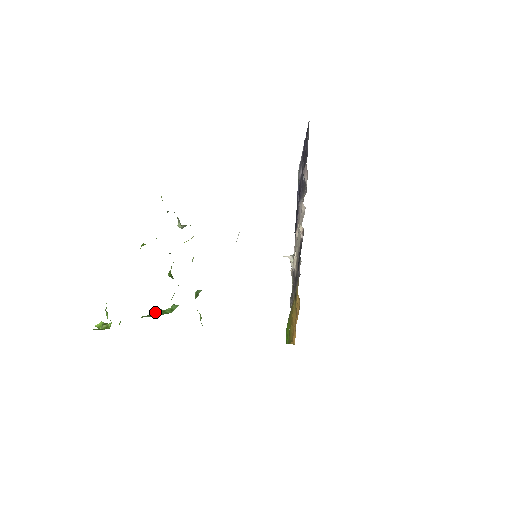
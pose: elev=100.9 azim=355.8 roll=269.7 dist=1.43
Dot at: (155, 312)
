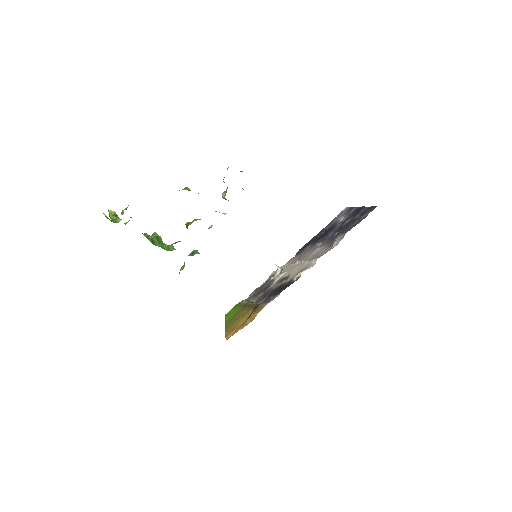
Dot at: (156, 239)
